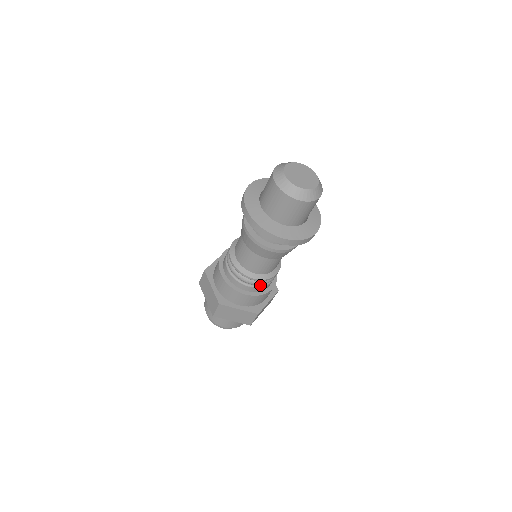
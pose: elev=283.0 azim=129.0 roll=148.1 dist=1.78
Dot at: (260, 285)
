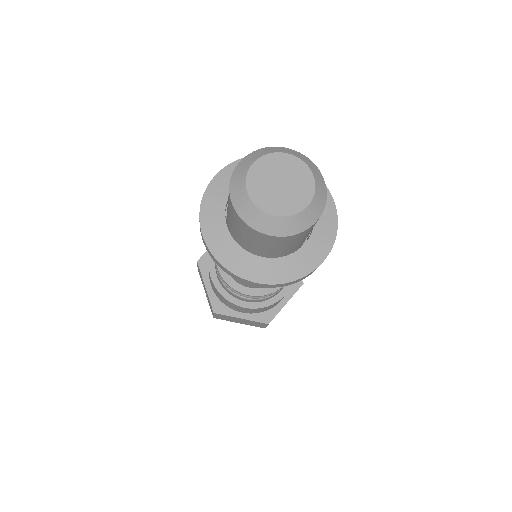
Dot at: occluded
